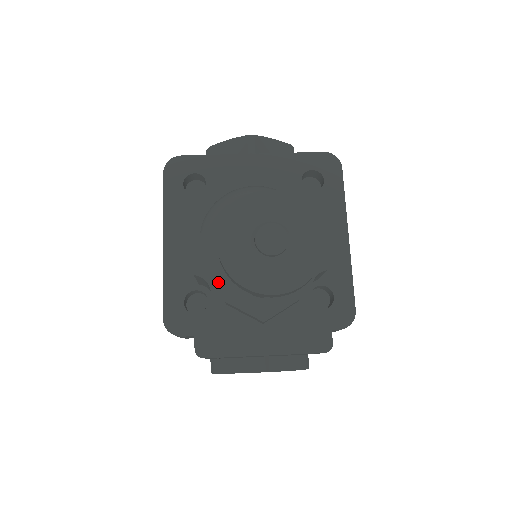
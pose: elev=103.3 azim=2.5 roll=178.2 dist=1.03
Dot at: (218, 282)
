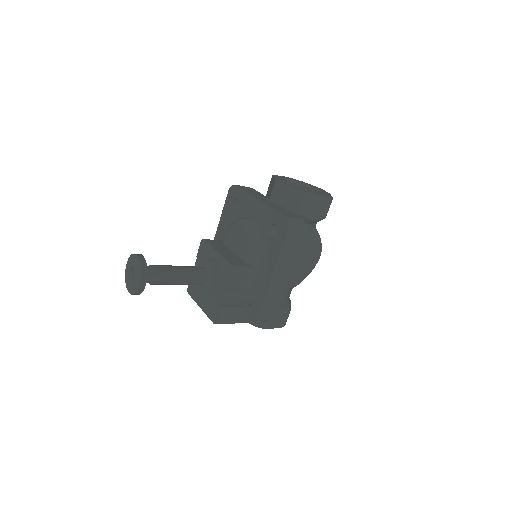
Dot at: occluded
